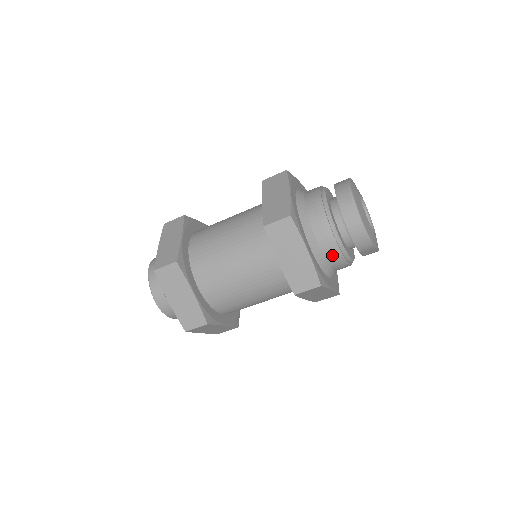
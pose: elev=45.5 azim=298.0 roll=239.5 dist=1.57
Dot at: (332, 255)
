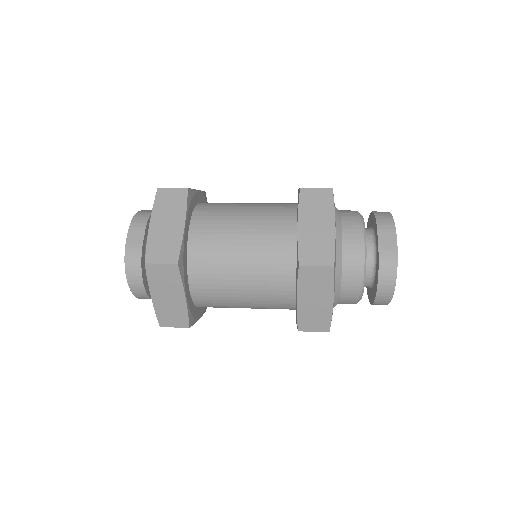
Dot at: occluded
